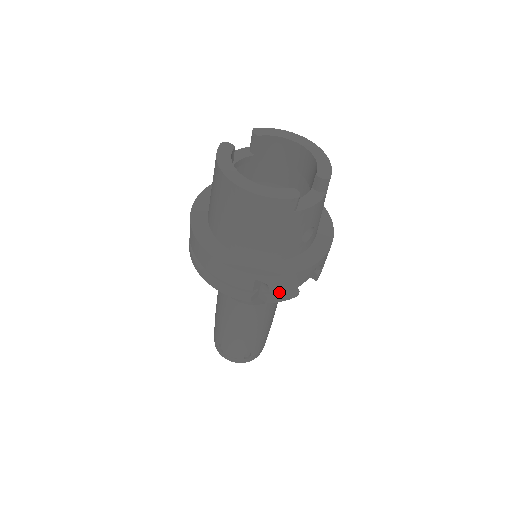
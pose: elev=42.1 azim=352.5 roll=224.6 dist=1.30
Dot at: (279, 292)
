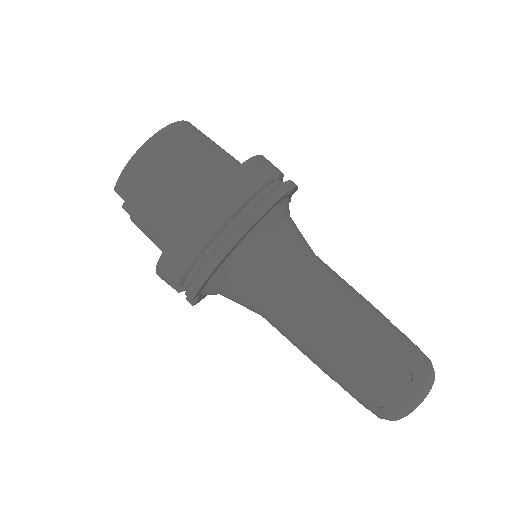
Dot at: occluded
